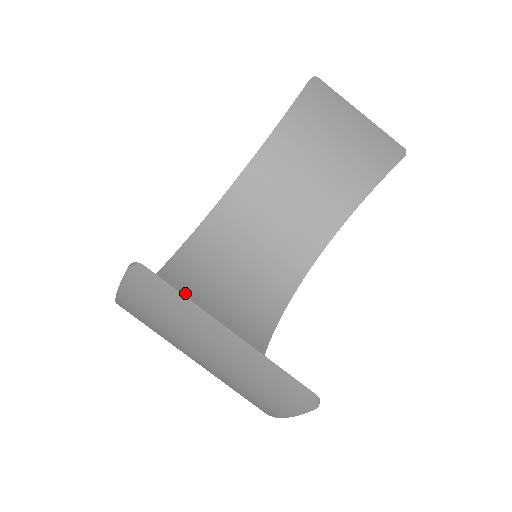
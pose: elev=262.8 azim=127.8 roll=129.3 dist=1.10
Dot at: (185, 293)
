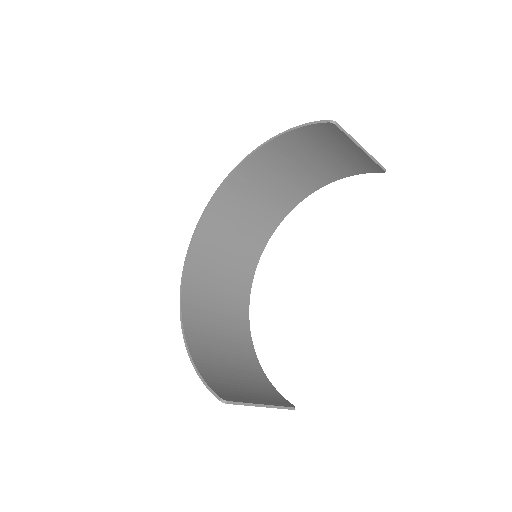
Dot at: (203, 274)
